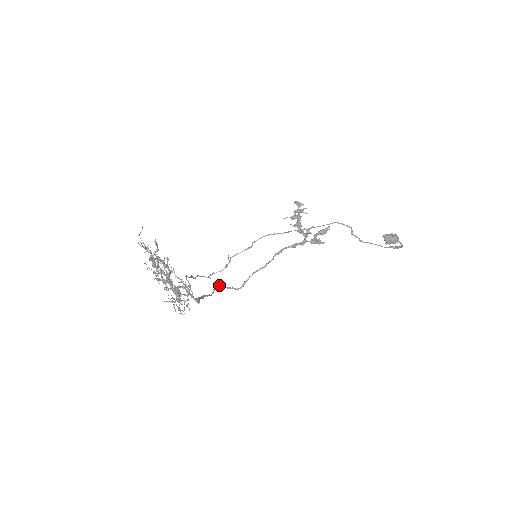
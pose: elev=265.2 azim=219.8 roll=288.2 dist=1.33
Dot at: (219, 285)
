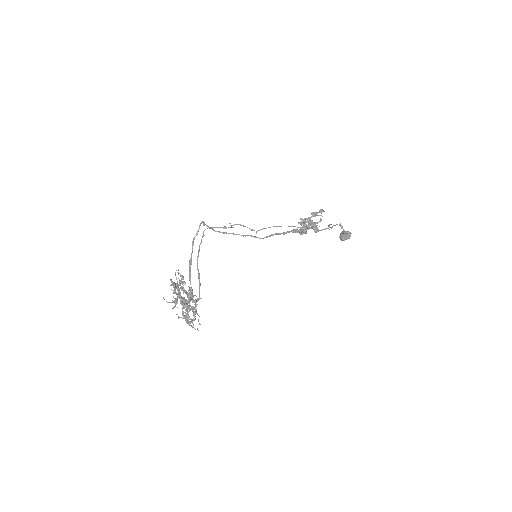
Dot at: occluded
